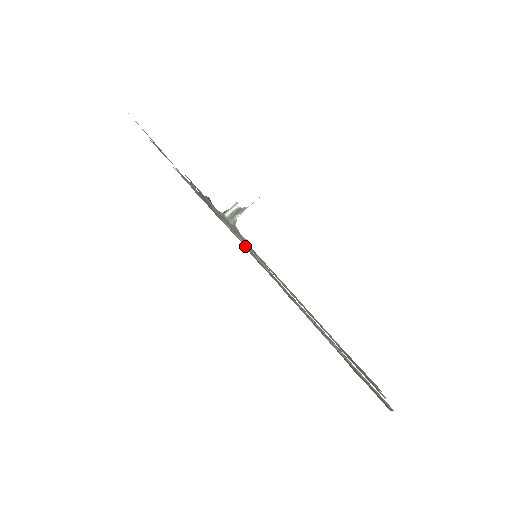
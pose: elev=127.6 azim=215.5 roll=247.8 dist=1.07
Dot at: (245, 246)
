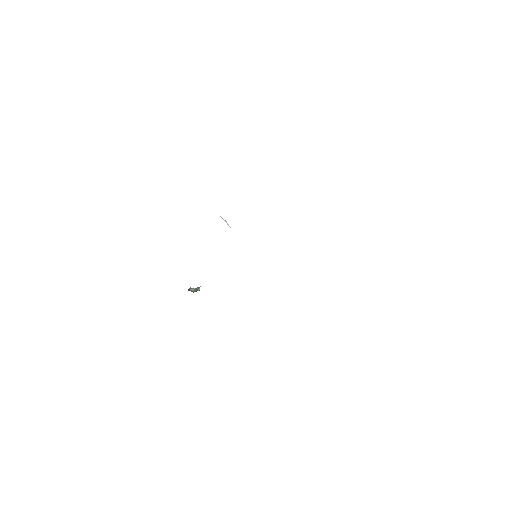
Dot at: occluded
